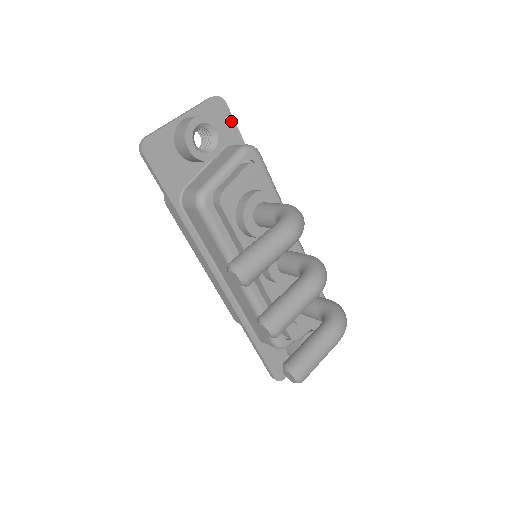
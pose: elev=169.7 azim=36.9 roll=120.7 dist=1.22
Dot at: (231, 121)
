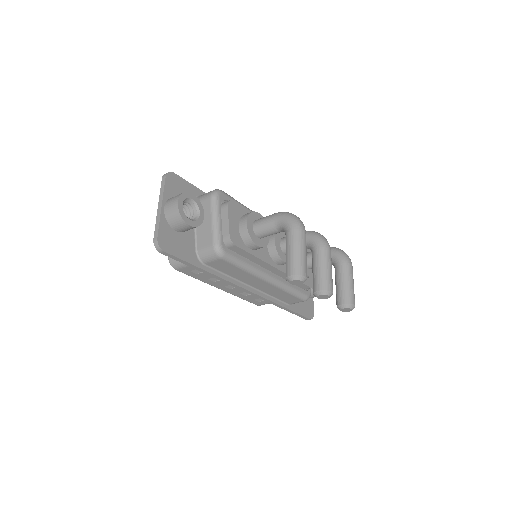
Dot at: (184, 182)
